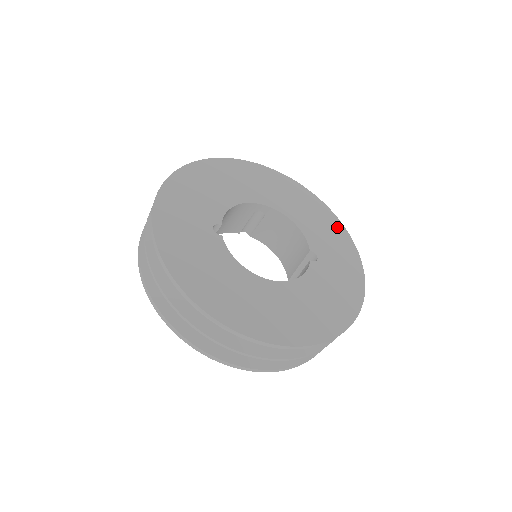
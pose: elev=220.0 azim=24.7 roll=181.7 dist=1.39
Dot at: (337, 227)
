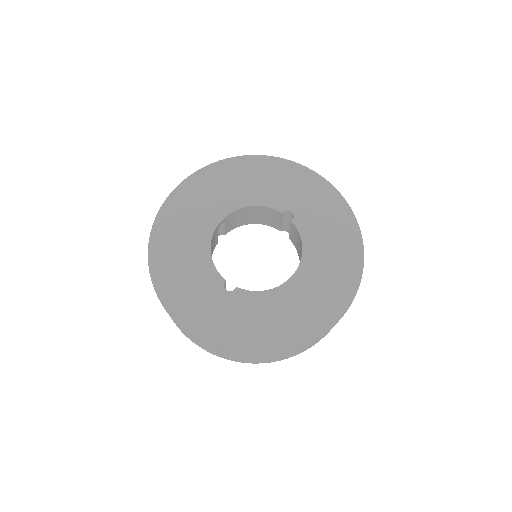
Dot at: (270, 165)
